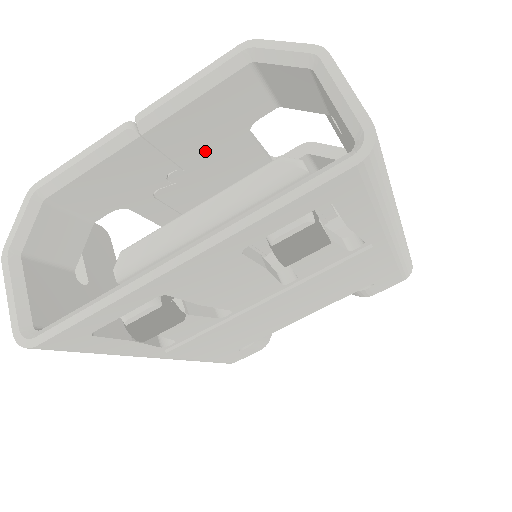
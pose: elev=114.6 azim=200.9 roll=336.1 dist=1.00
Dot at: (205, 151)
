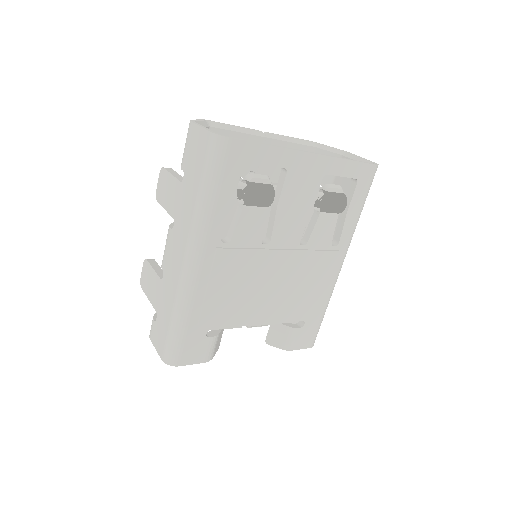
Dot at: (271, 174)
